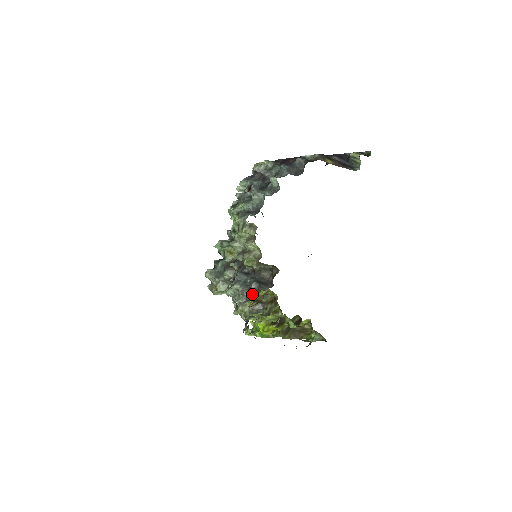
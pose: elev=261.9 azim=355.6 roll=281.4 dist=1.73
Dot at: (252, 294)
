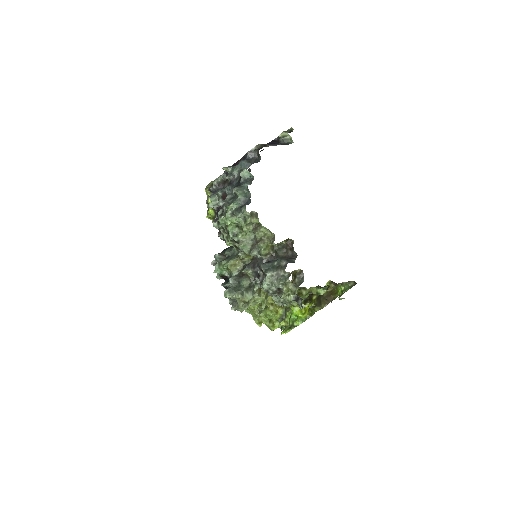
Dot at: occluded
